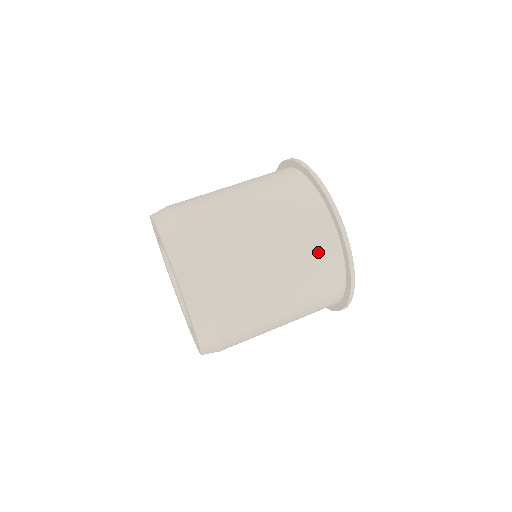
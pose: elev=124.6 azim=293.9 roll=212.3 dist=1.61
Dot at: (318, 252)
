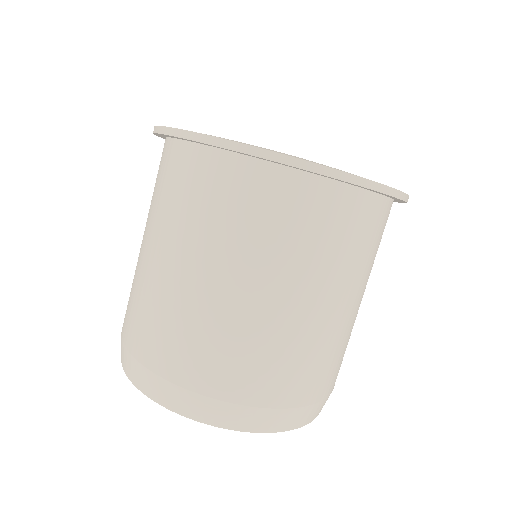
Dot at: (250, 205)
